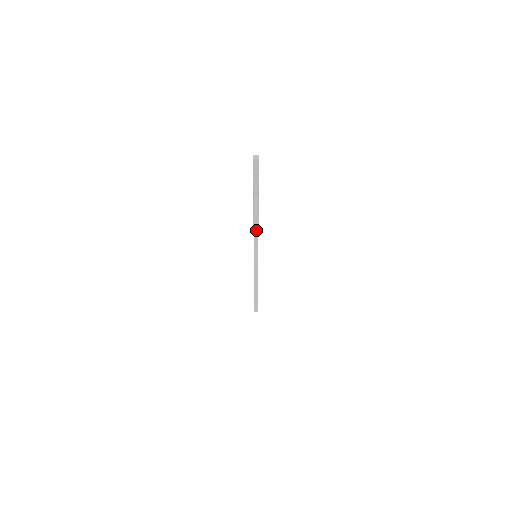
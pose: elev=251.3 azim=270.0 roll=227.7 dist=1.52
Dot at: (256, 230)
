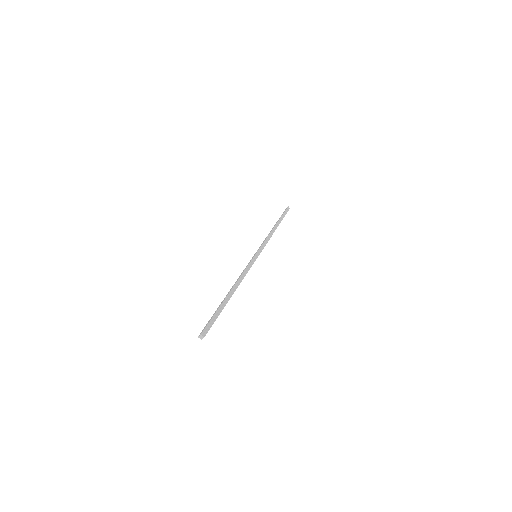
Dot at: occluded
